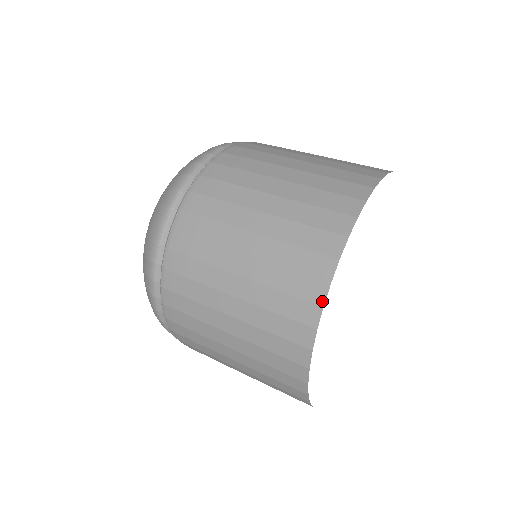
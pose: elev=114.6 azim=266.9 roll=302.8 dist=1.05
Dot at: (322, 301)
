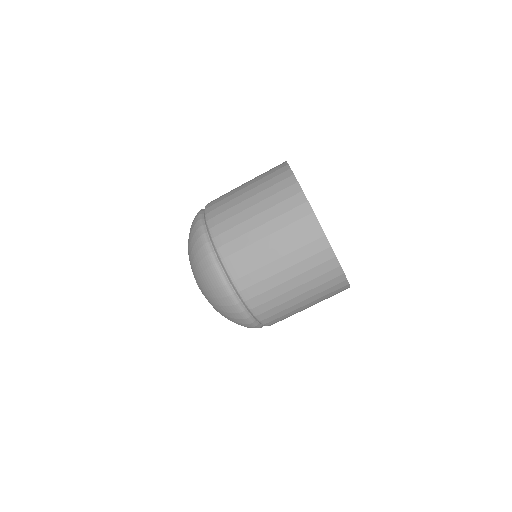
Dot at: (306, 200)
